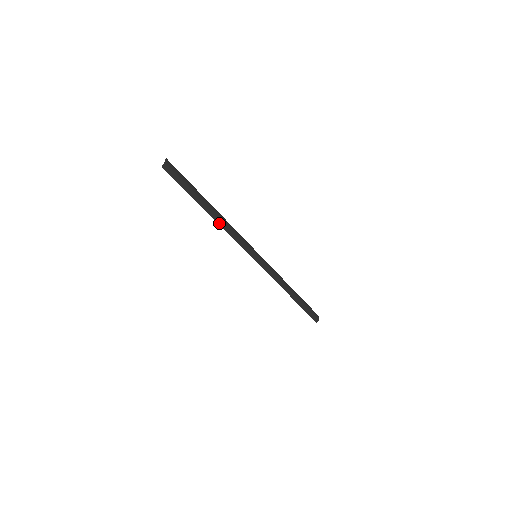
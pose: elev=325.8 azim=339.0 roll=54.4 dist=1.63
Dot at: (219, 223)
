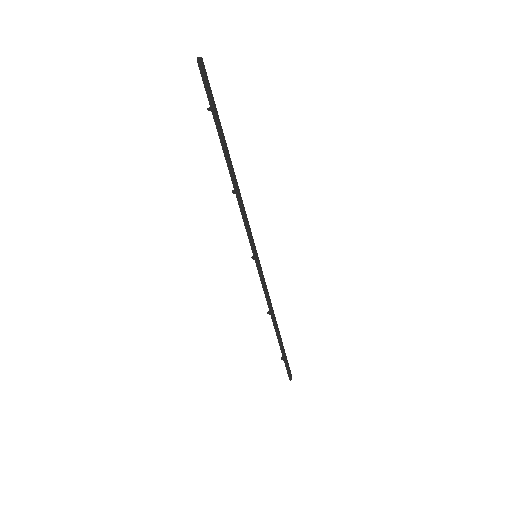
Dot at: (235, 185)
